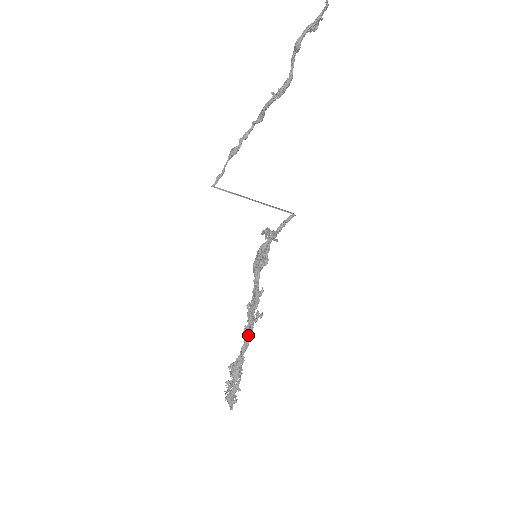
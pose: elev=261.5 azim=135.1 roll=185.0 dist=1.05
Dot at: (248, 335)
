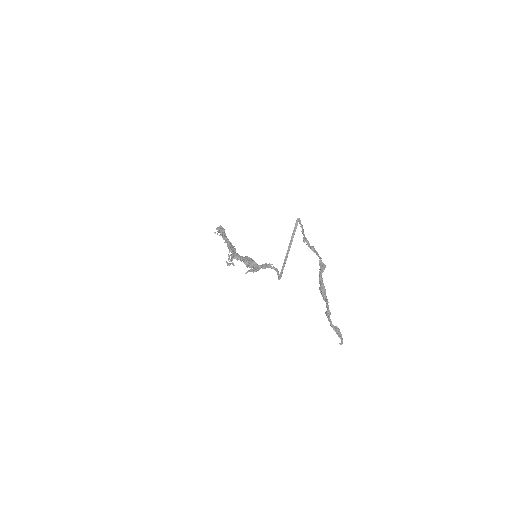
Dot at: (229, 248)
